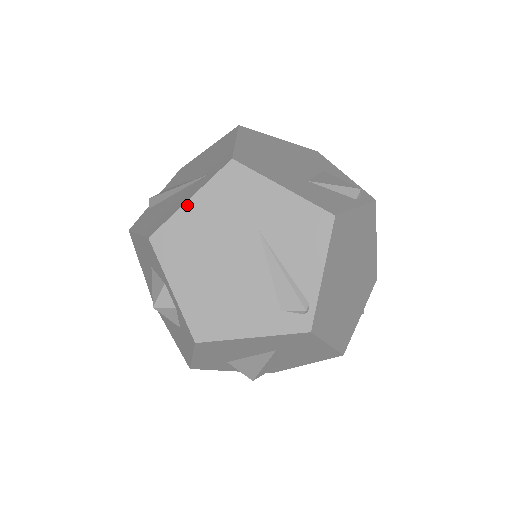
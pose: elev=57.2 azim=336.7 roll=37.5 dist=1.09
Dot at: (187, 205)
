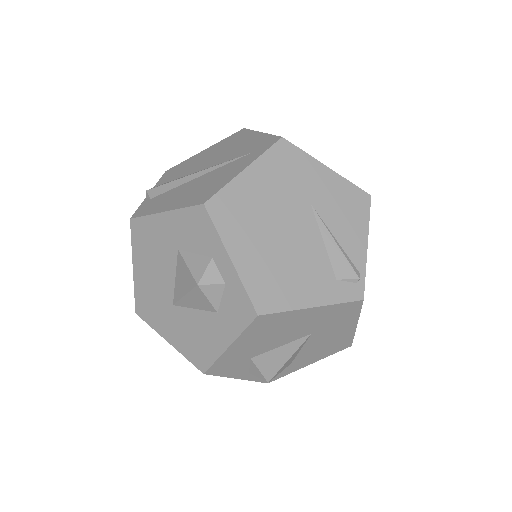
Dot at: (243, 174)
